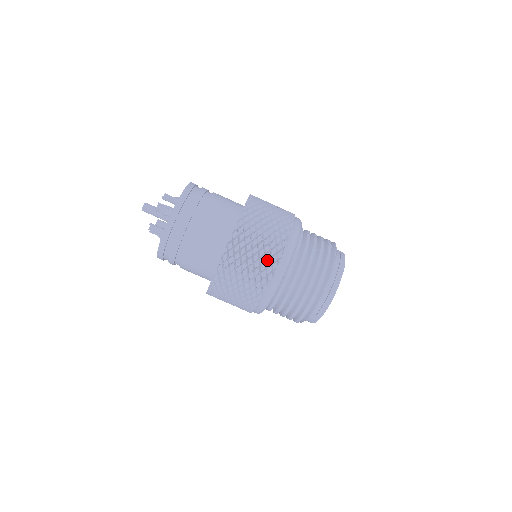
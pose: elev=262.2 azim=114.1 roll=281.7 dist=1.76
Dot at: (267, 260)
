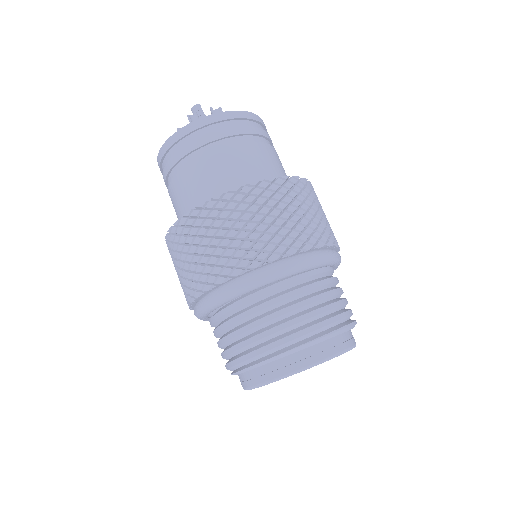
Dot at: (219, 265)
